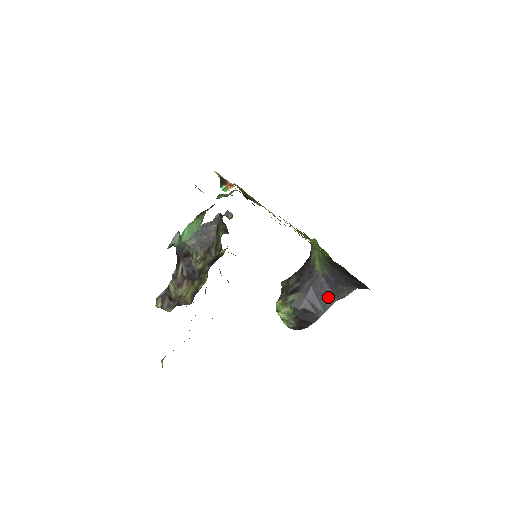
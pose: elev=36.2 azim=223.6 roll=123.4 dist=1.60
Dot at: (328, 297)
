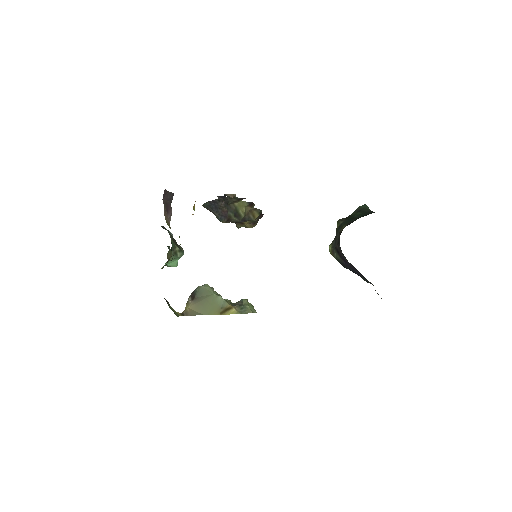
Dot at: (365, 278)
